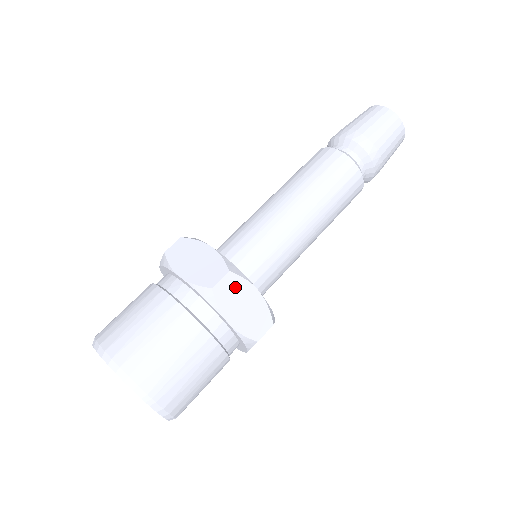
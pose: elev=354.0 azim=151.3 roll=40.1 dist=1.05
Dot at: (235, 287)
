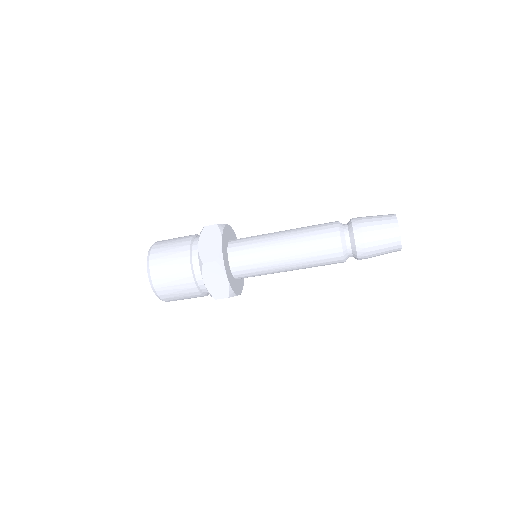
Dot at: (215, 270)
